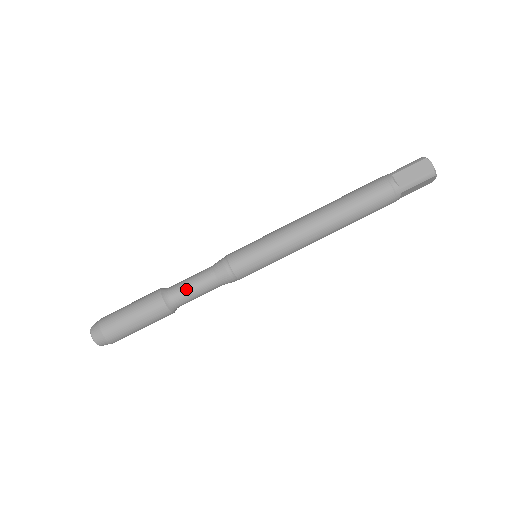
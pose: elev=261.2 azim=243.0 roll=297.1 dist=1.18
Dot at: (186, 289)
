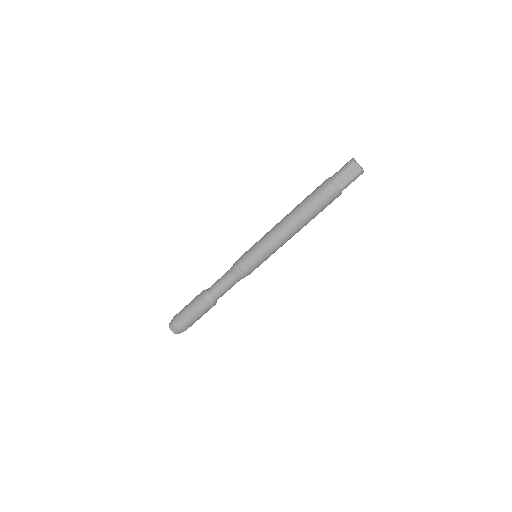
Dot at: (219, 291)
